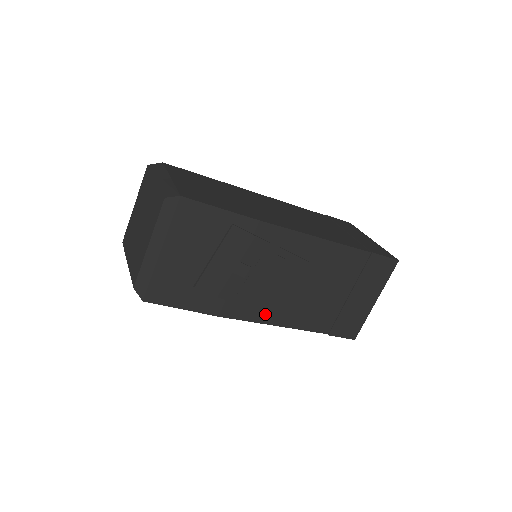
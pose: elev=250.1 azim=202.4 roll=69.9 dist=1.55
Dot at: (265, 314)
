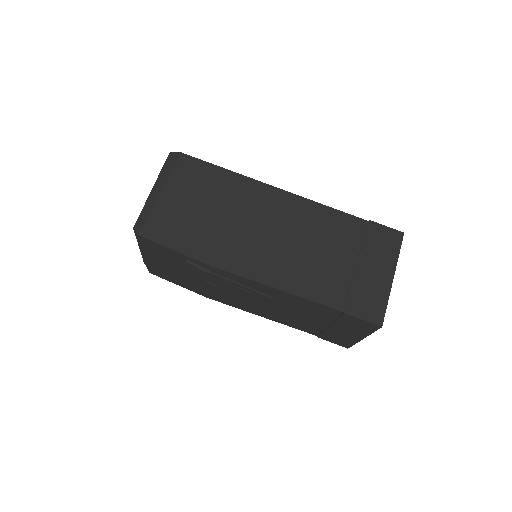
Dot at: (246, 309)
